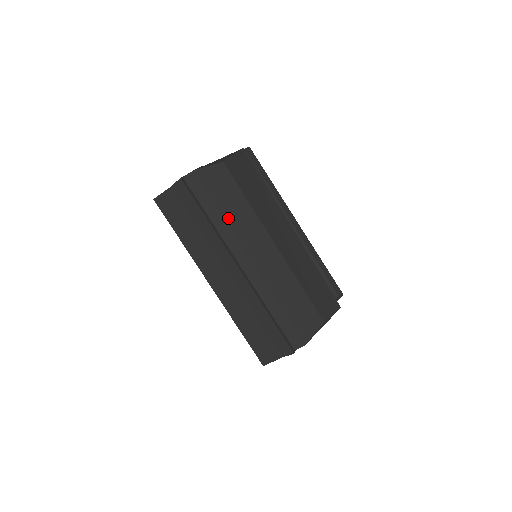
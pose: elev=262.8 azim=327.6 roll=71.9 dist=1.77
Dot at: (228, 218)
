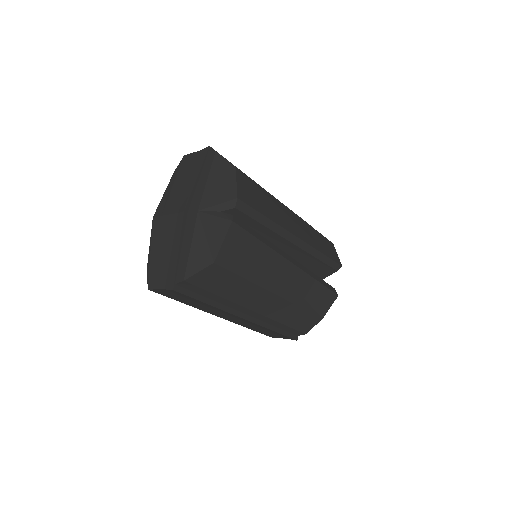
Dot at: (229, 297)
